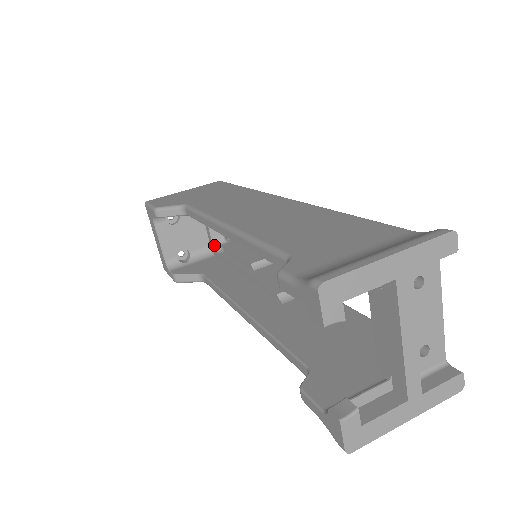
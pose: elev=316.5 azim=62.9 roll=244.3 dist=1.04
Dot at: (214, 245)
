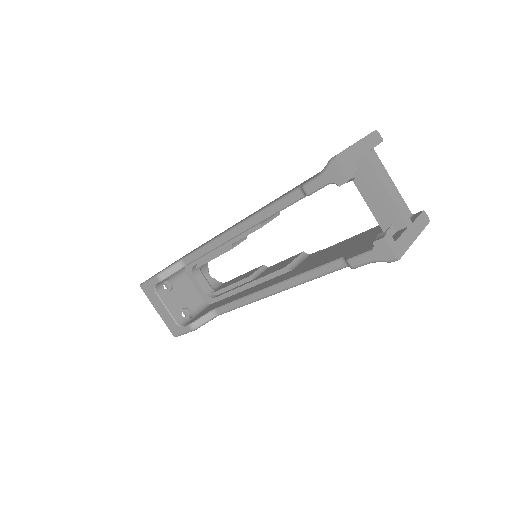
Dot at: (207, 295)
